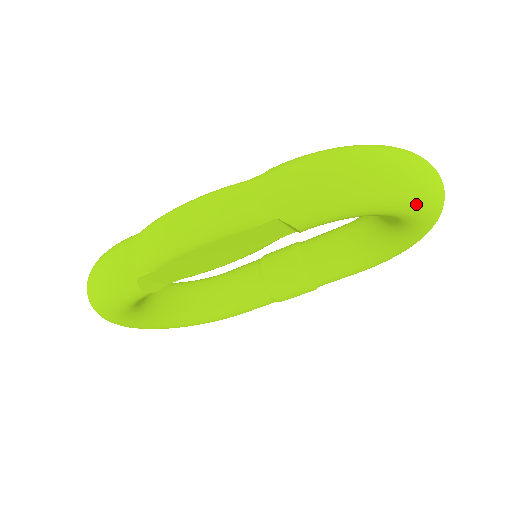
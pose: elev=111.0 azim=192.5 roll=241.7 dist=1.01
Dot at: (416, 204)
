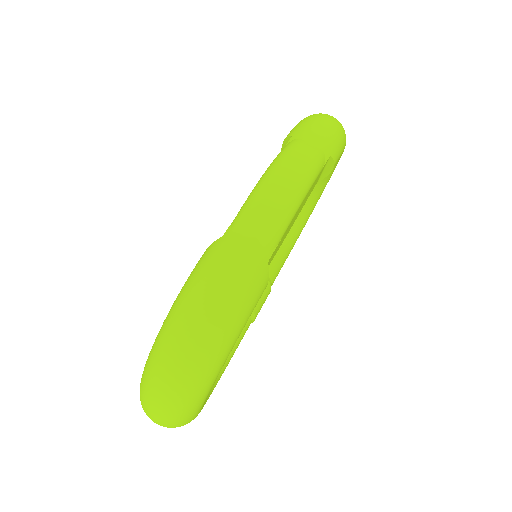
Dot at: occluded
